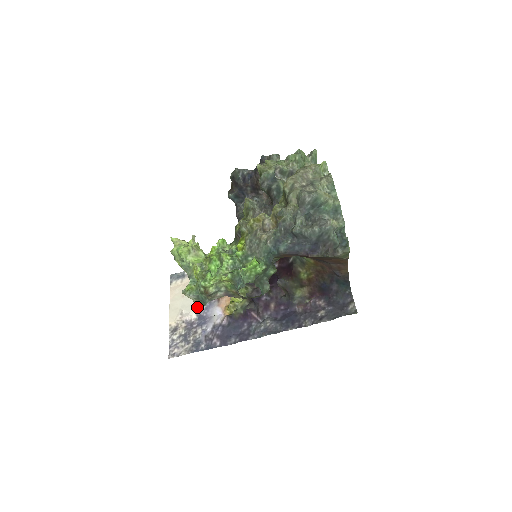
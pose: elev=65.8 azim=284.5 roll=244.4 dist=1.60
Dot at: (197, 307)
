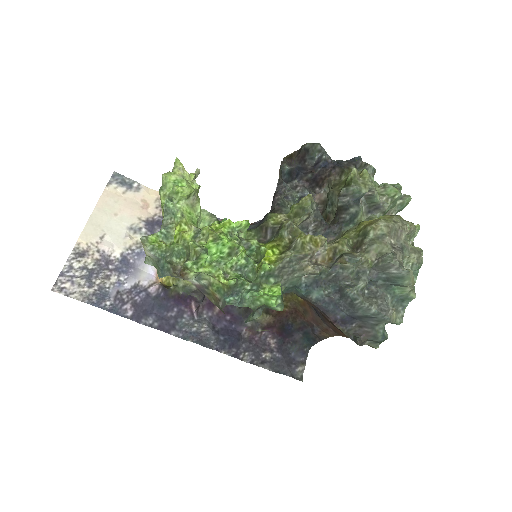
Dot at: (127, 244)
